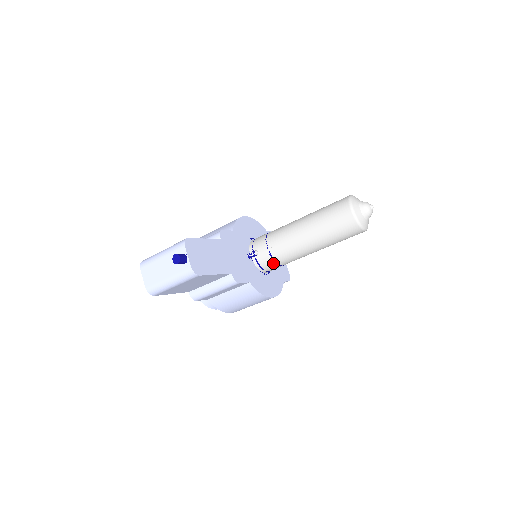
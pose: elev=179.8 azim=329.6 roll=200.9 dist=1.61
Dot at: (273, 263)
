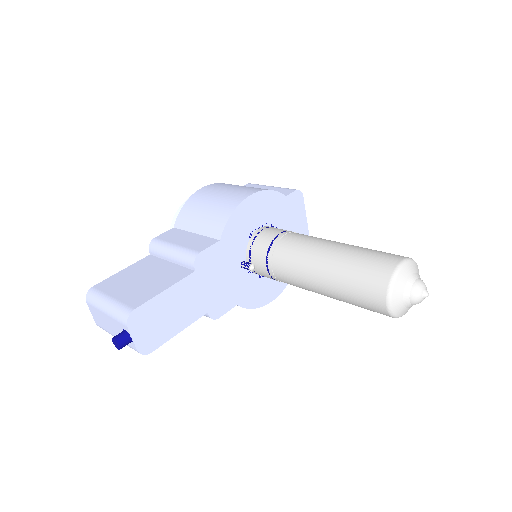
Dot at: occluded
